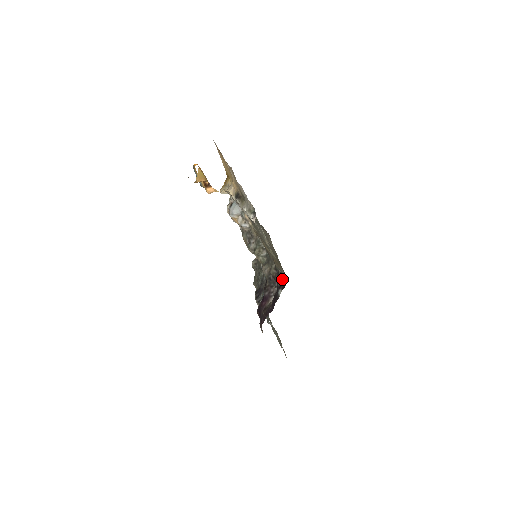
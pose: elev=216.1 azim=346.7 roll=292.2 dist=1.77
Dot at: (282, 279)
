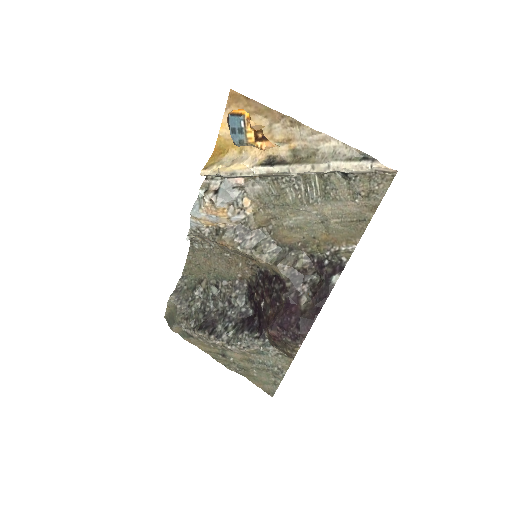
Dot at: (332, 263)
